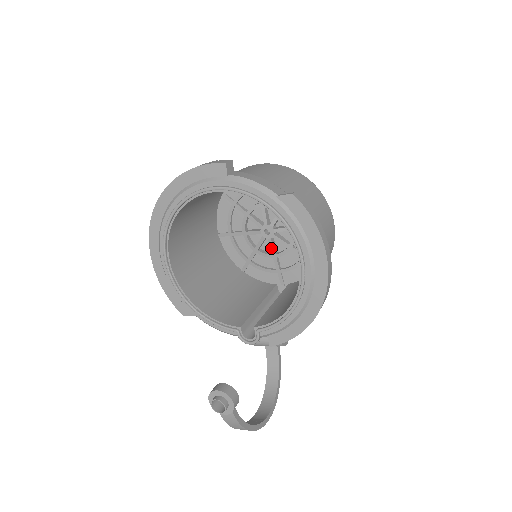
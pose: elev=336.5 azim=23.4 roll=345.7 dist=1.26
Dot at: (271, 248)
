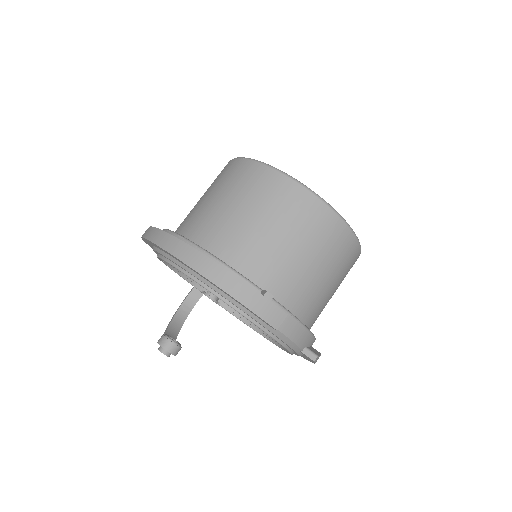
Dot at: occluded
